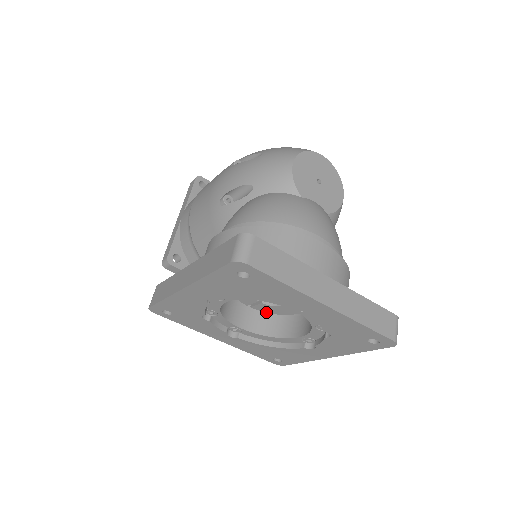
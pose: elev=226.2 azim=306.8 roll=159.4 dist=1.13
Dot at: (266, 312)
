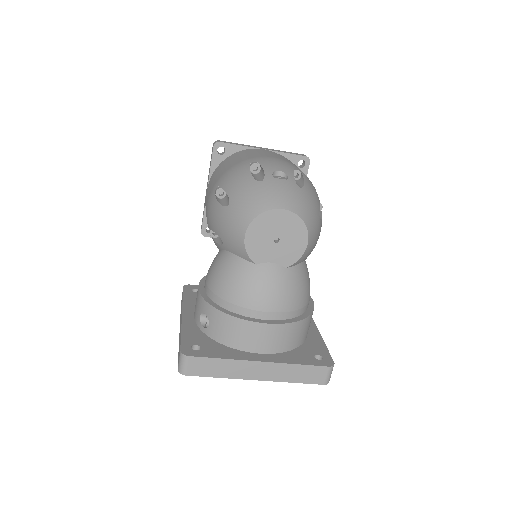
Dot at: occluded
